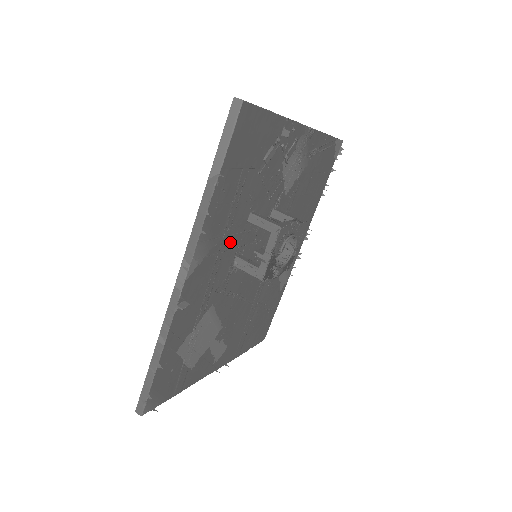
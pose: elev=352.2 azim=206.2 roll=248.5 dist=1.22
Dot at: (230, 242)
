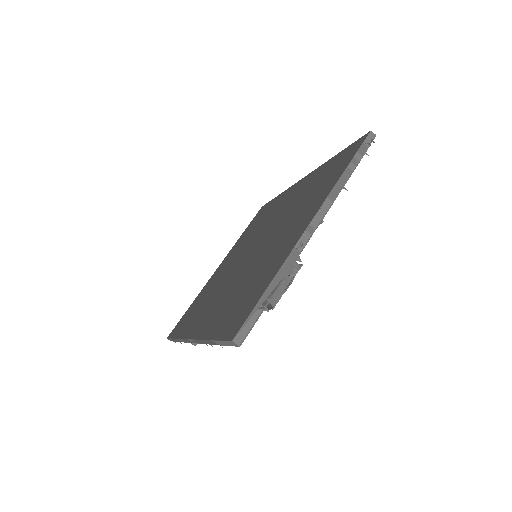
Dot at: occluded
